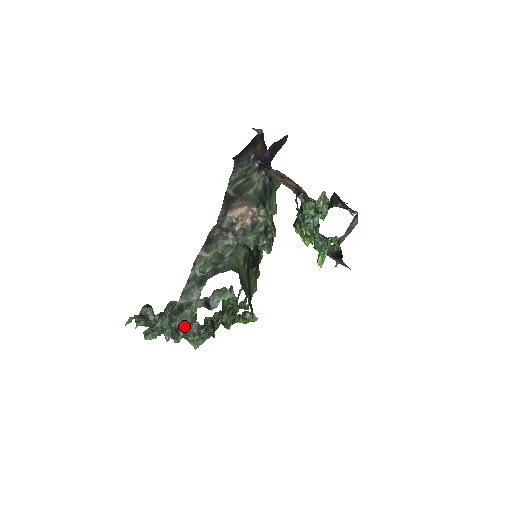
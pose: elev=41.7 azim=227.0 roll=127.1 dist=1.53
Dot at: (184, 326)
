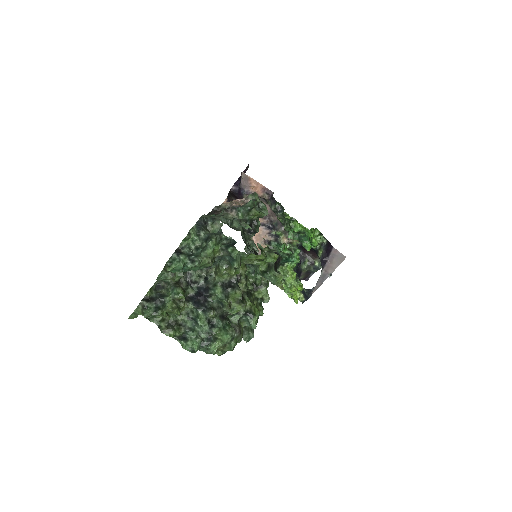
Dot at: (214, 233)
